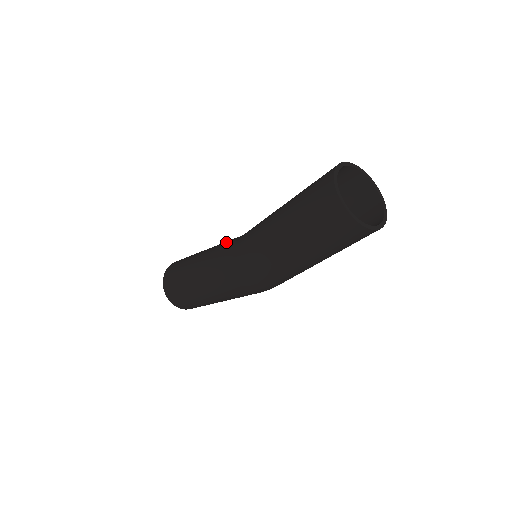
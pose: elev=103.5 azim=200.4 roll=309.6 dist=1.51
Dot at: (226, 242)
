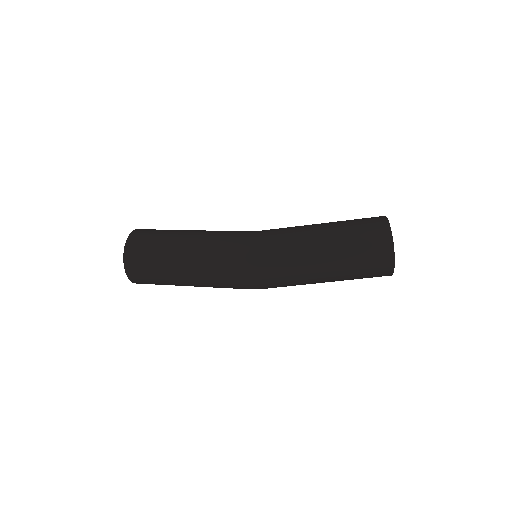
Dot at: occluded
